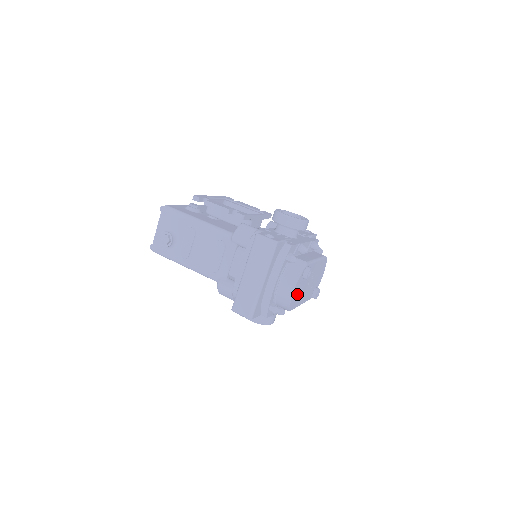
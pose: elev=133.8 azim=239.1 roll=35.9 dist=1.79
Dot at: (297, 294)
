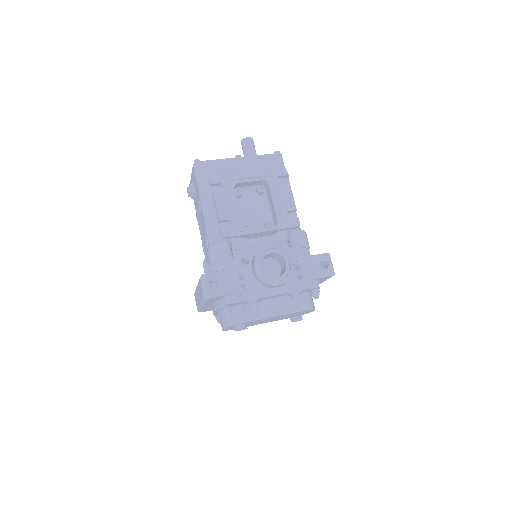
Dot at: occluded
